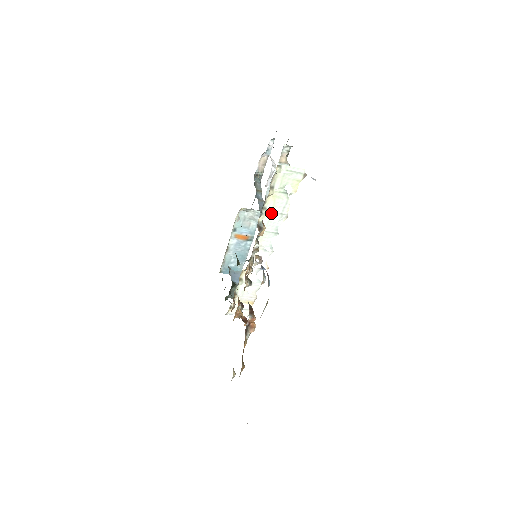
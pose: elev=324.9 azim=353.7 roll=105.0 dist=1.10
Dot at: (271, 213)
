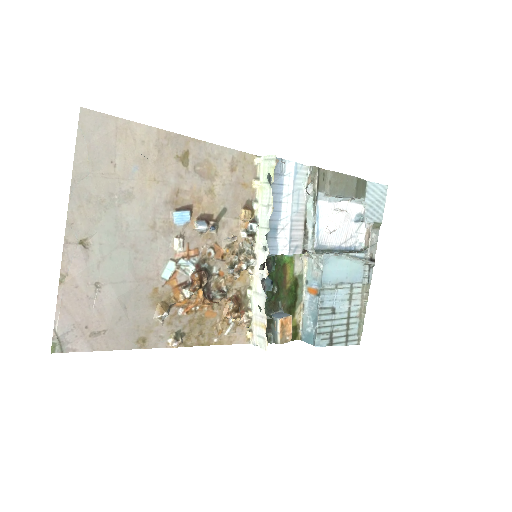
Dot at: (262, 206)
